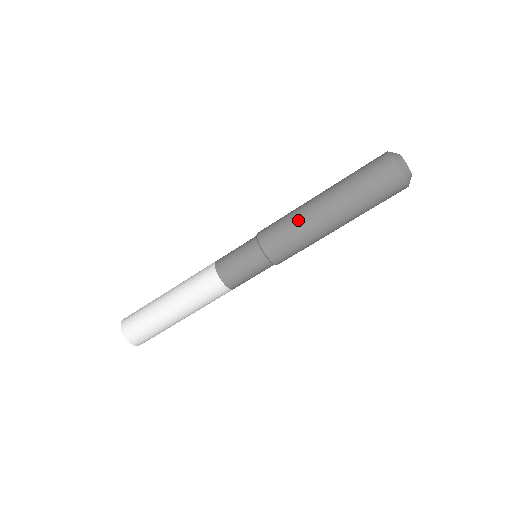
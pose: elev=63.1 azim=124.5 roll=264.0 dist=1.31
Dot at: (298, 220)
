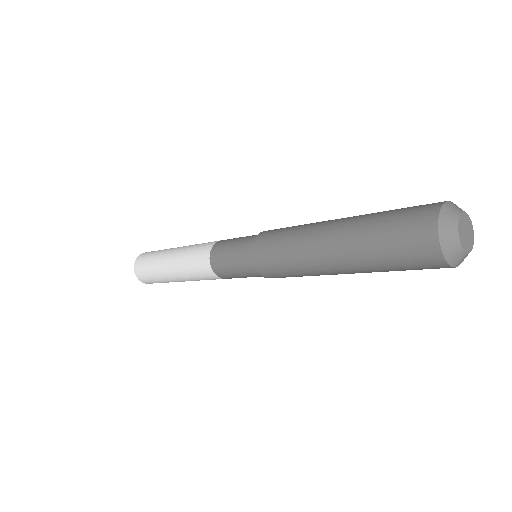
Dot at: occluded
